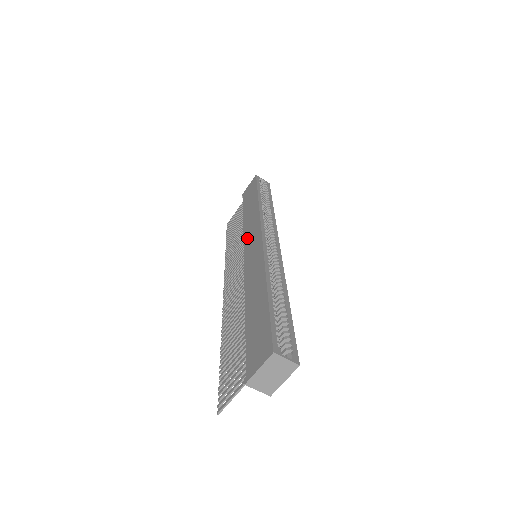
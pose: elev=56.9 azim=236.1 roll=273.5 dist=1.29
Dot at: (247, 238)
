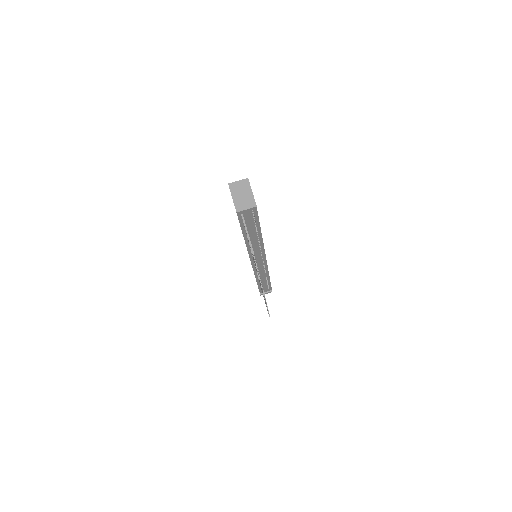
Dot at: occluded
